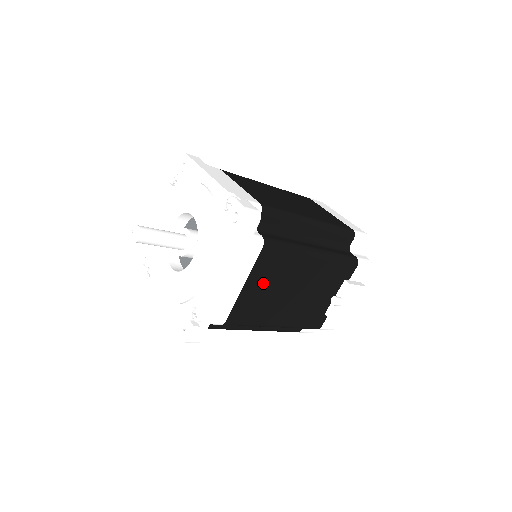
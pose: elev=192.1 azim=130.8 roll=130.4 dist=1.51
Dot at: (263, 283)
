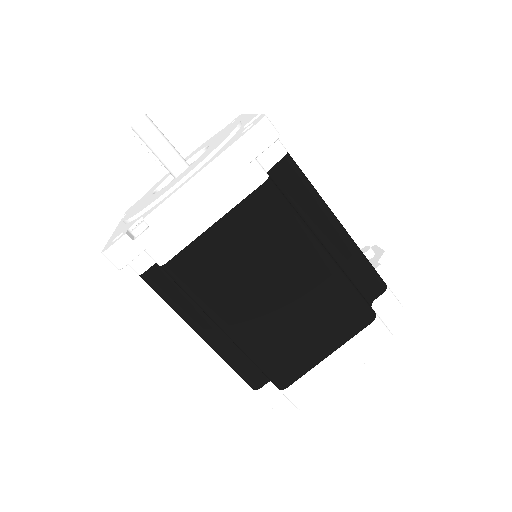
Dot at: occluded
